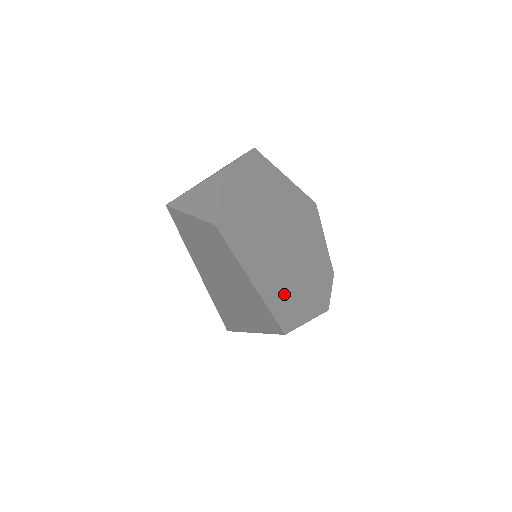
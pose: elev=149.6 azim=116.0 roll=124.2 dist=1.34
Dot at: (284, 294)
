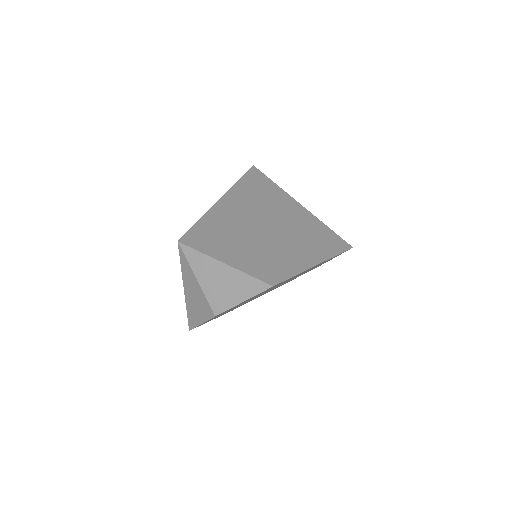
Dot at: occluded
